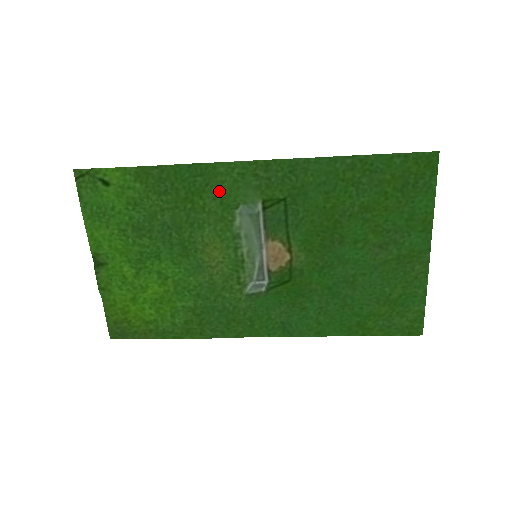
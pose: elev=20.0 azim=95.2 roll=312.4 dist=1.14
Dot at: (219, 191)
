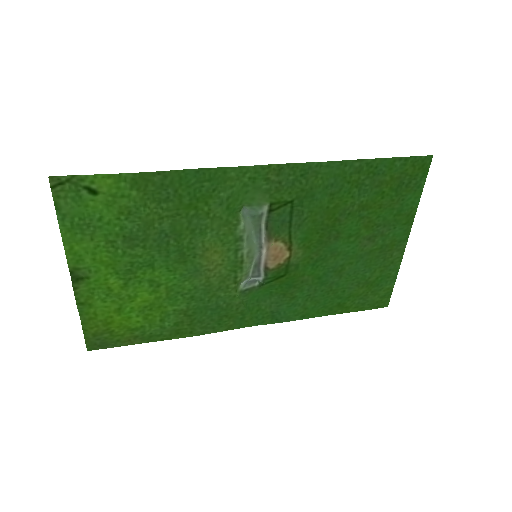
Dot at: (227, 196)
